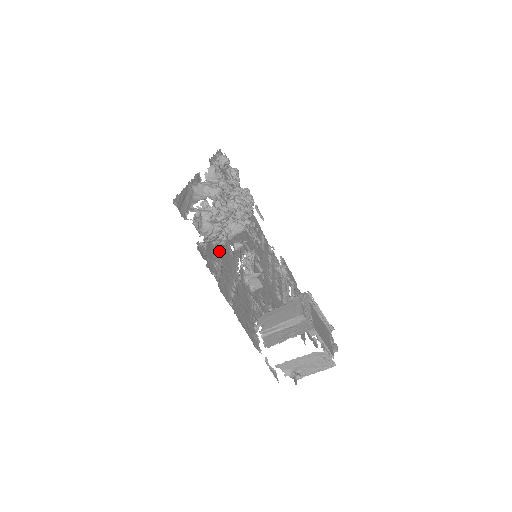
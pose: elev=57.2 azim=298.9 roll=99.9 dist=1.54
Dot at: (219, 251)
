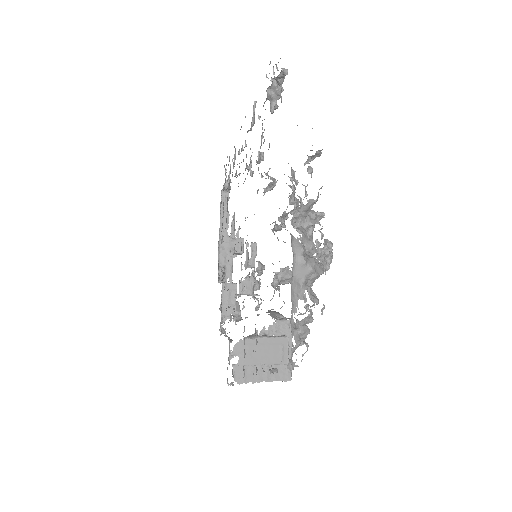
Dot at: occluded
